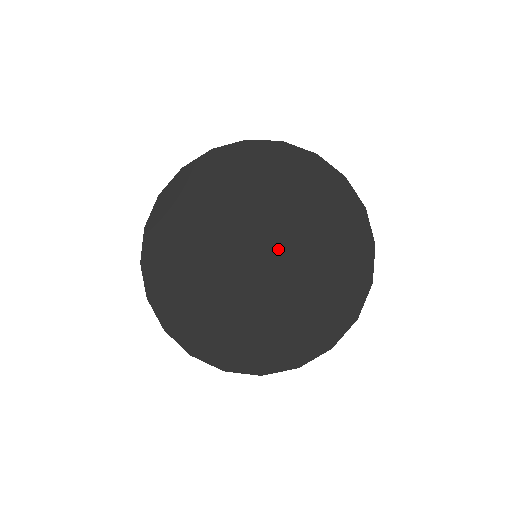
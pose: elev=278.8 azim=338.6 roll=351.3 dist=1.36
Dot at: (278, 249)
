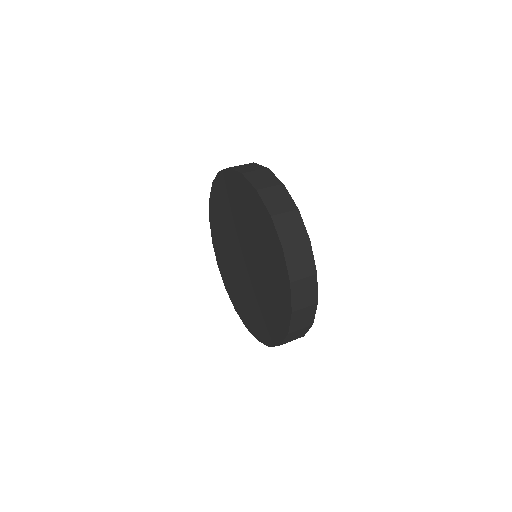
Dot at: (253, 267)
